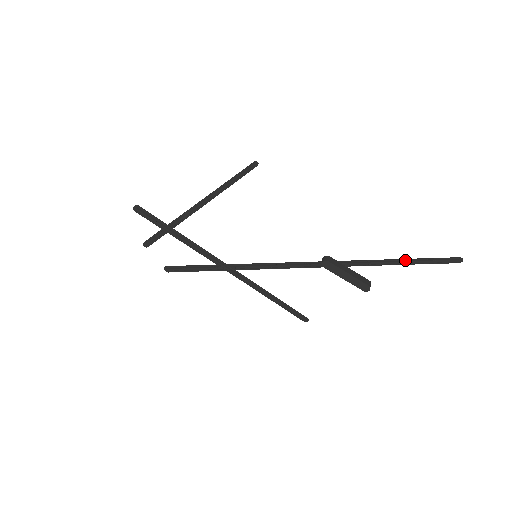
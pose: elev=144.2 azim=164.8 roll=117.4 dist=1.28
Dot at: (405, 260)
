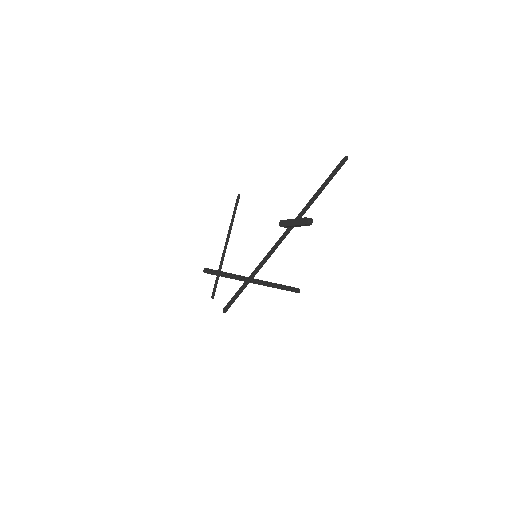
Dot at: (321, 187)
